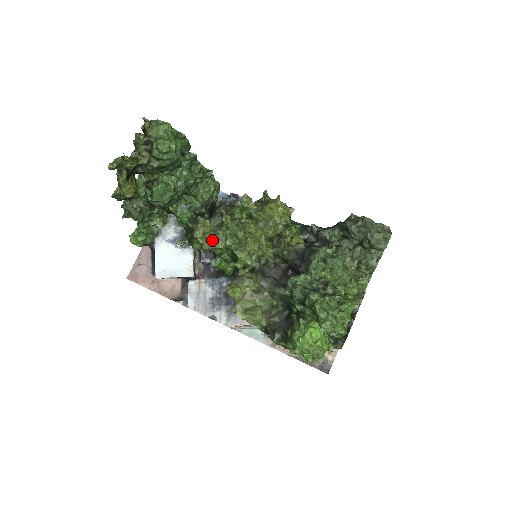
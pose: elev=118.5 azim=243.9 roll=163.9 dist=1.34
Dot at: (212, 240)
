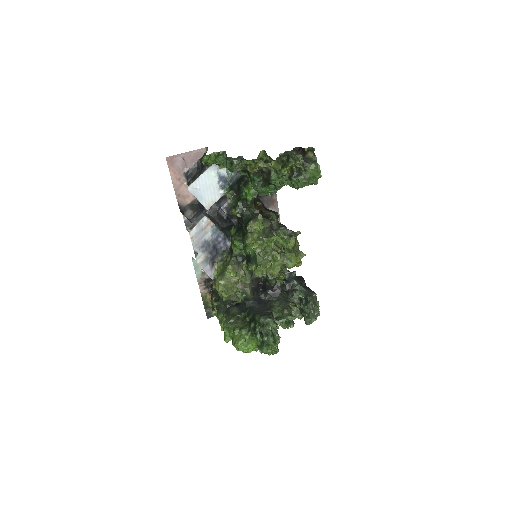
Dot at: (255, 243)
